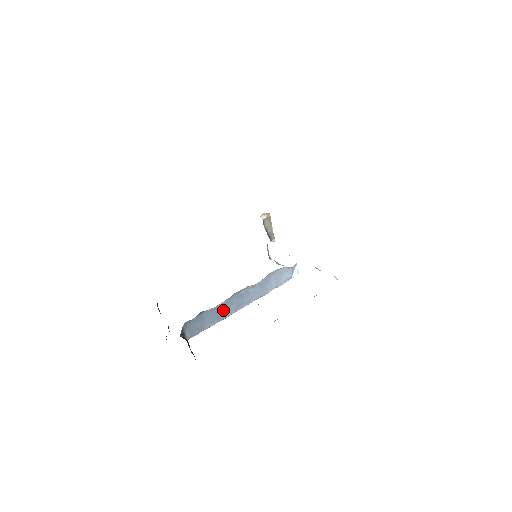
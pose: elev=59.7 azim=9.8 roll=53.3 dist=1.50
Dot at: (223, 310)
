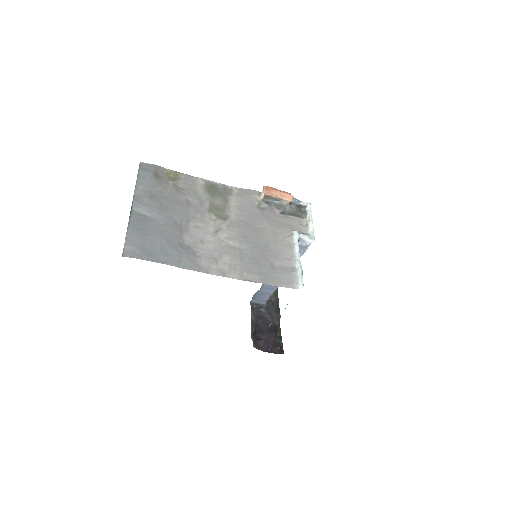
Dot at: (270, 285)
